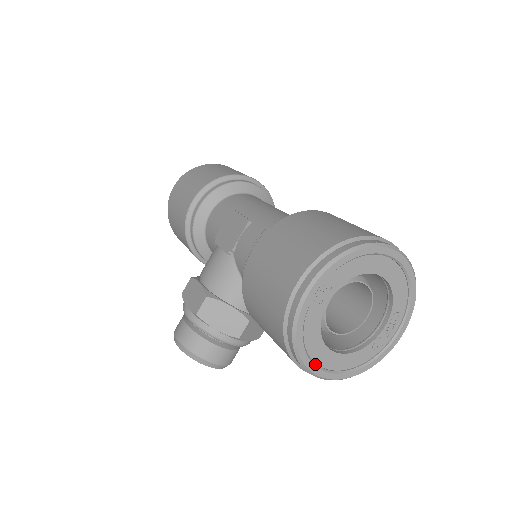
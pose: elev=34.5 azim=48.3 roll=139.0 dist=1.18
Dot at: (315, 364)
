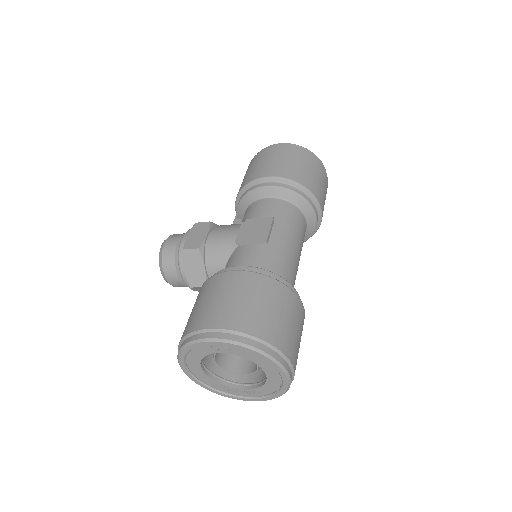
Dot at: (186, 364)
